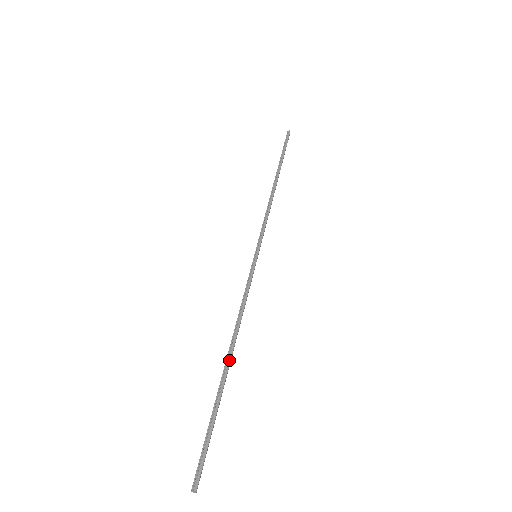
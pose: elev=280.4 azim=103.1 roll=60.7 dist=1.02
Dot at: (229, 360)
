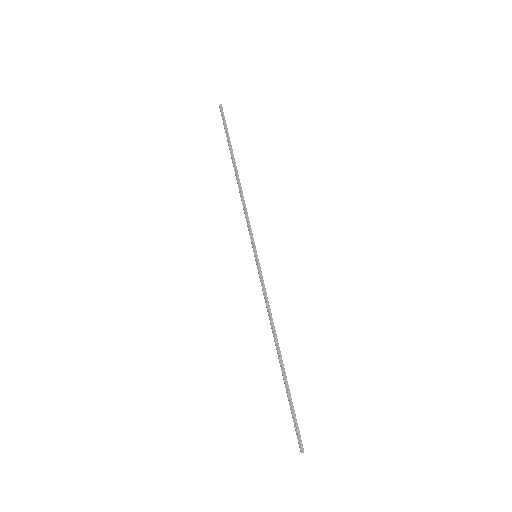
Dot at: (280, 355)
